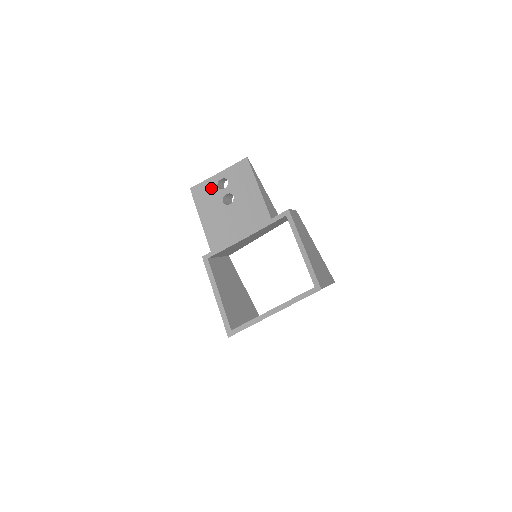
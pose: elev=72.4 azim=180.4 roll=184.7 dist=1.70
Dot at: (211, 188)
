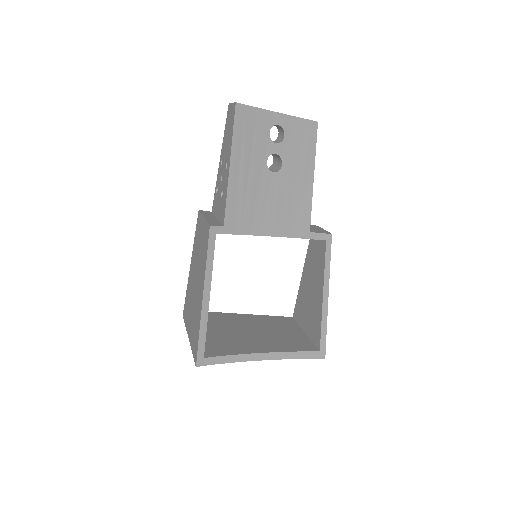
Dot at: (262, 128)
